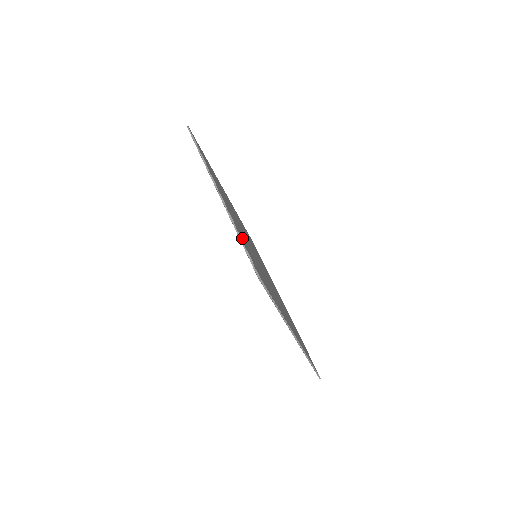
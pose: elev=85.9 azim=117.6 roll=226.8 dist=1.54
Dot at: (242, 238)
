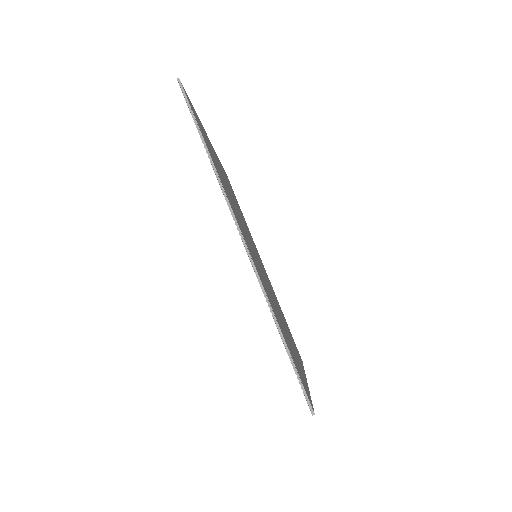
Dot at: (280, 327)
